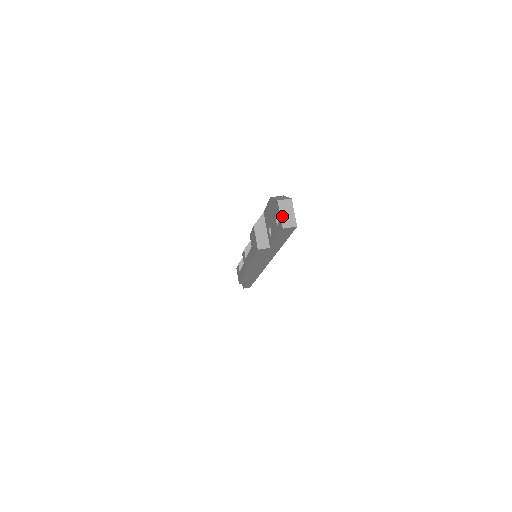
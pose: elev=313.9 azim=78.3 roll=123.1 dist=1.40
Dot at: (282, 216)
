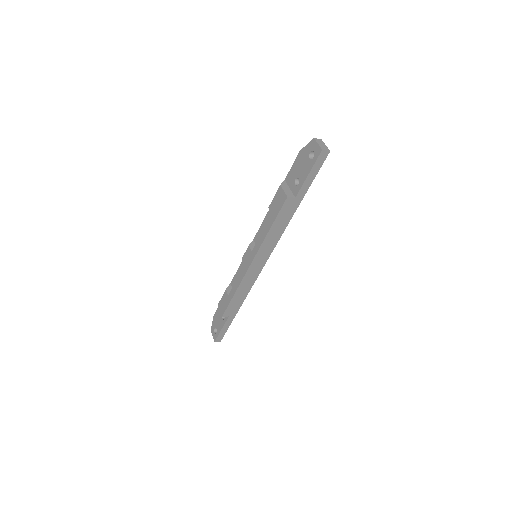
Dot at: (319, 145)
